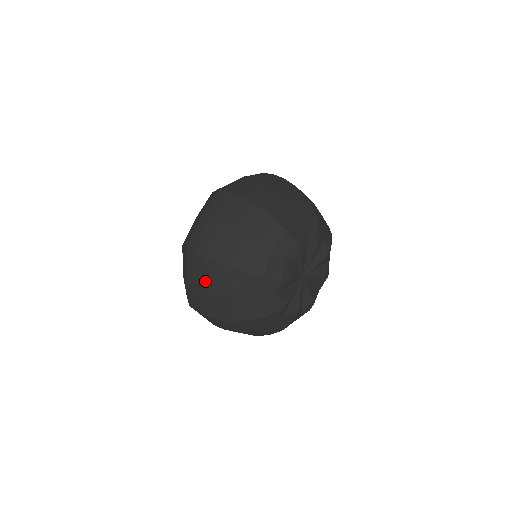
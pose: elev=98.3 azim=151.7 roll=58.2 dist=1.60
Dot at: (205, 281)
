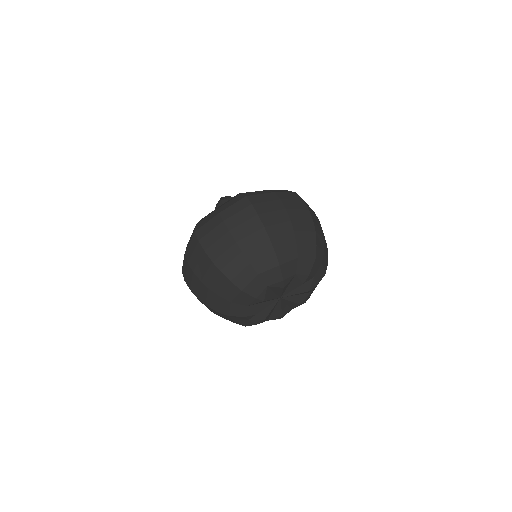
Dot at: (197, 266)
